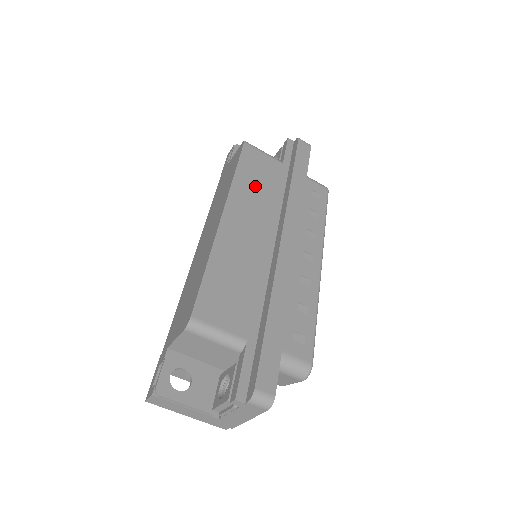
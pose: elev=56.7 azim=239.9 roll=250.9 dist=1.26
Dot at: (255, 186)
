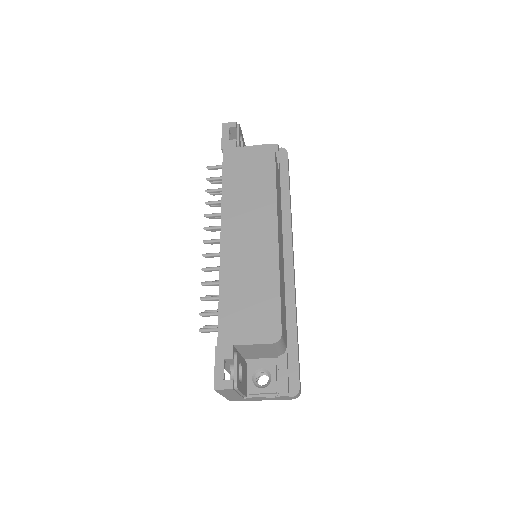
Dot at: occluded
